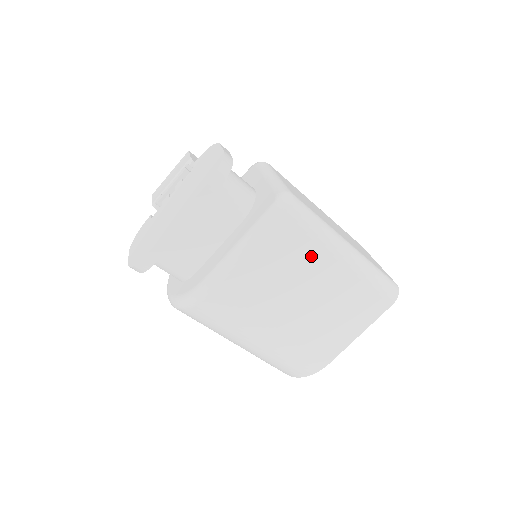
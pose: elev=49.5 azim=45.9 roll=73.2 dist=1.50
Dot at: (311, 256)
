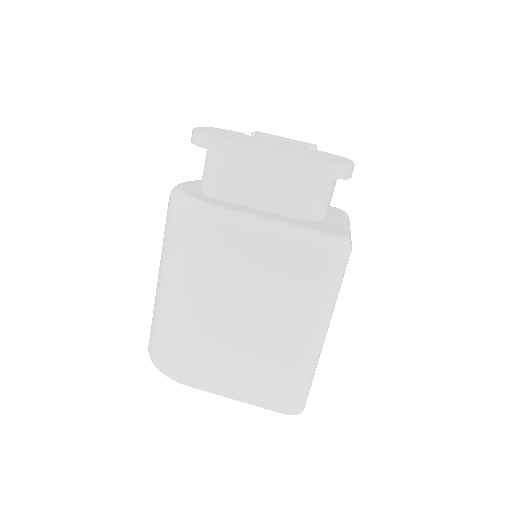
Dot at: (299, 302)
